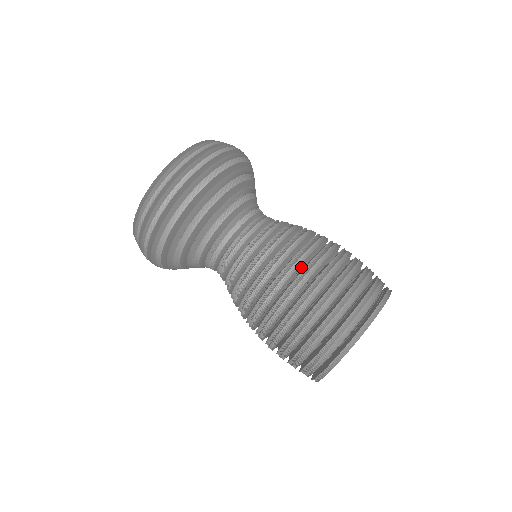
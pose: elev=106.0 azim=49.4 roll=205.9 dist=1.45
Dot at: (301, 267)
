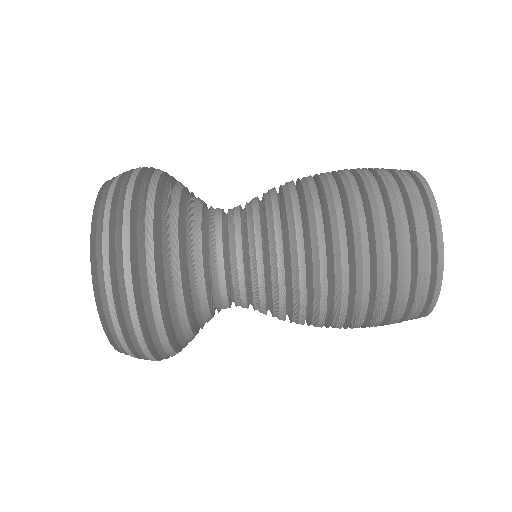
Dot at: (327, 302)
